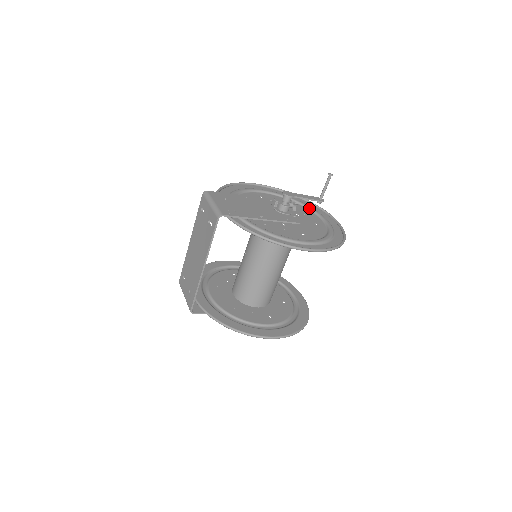
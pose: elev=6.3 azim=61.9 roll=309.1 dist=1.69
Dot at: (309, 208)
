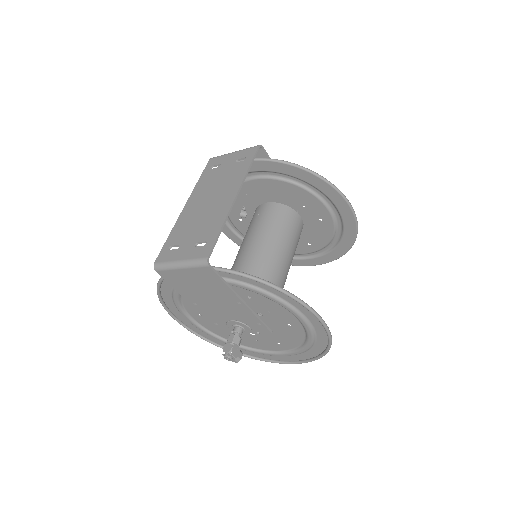
Dot at: occluded
